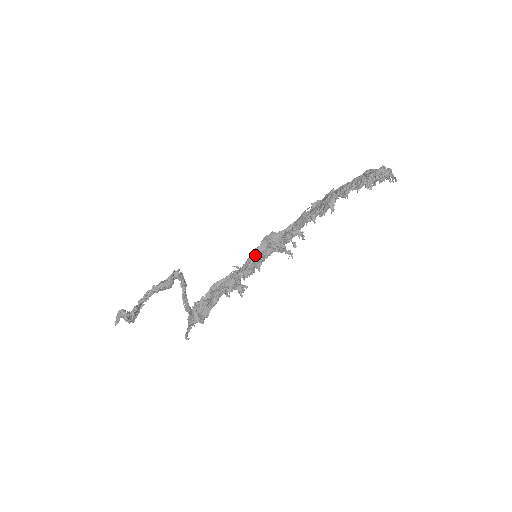
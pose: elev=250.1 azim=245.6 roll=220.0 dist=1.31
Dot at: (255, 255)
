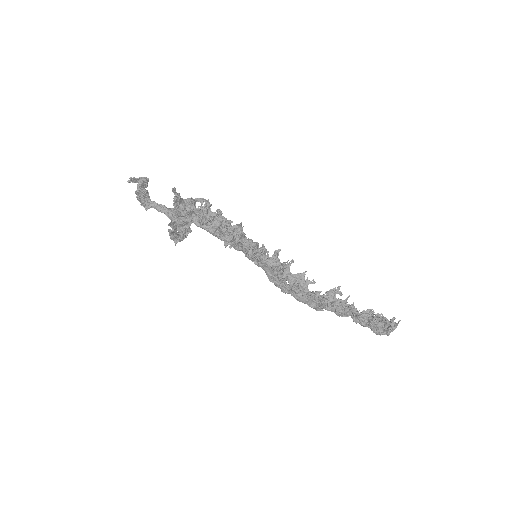
Dot at: occluded
